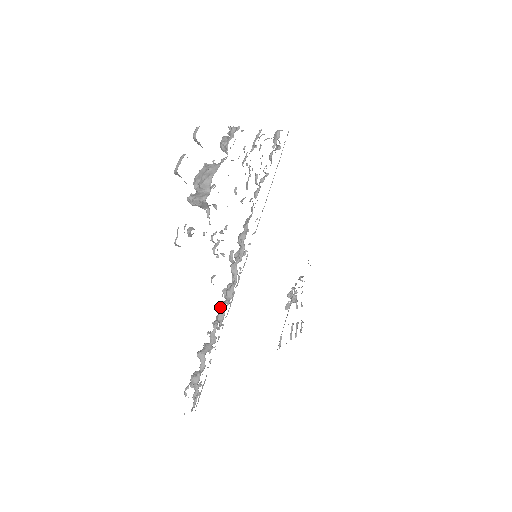
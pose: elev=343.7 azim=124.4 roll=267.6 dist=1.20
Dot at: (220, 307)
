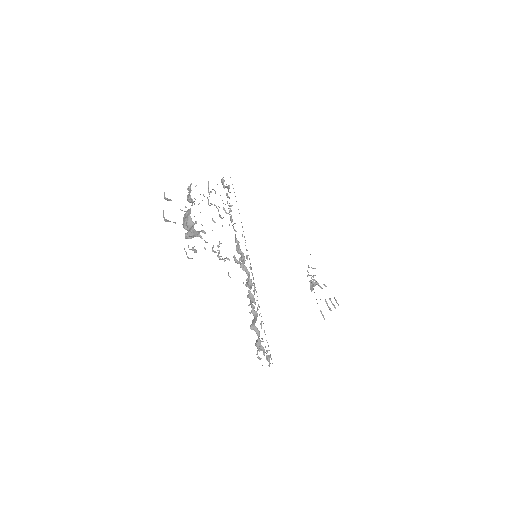
Dot at: (248, 294)
